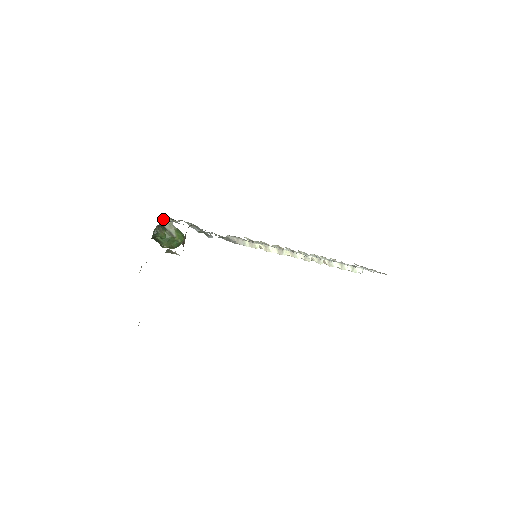
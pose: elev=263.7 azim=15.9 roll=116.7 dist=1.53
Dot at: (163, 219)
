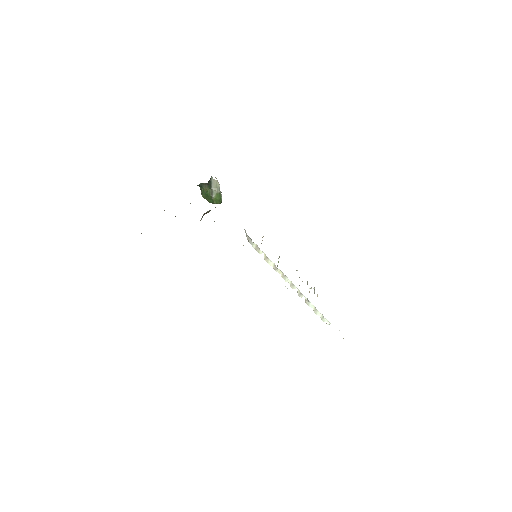
Dot at: (215, 180)
